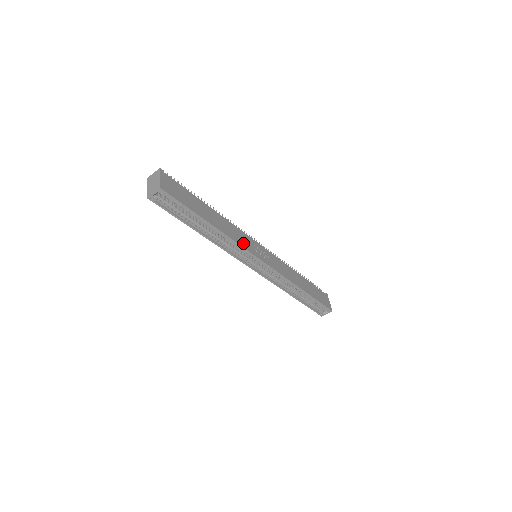
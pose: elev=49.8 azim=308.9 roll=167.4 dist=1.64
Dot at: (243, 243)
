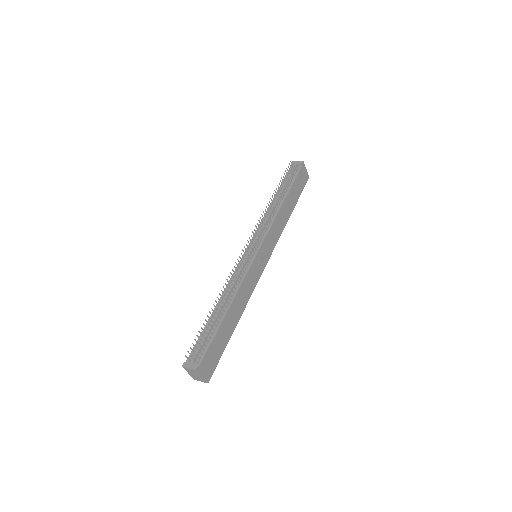
Dot at: (253, 285)
